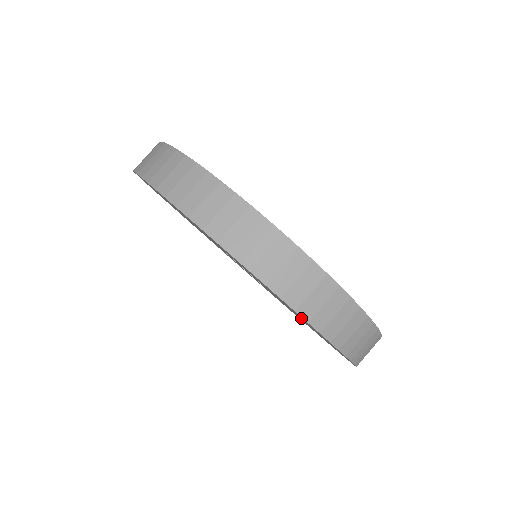
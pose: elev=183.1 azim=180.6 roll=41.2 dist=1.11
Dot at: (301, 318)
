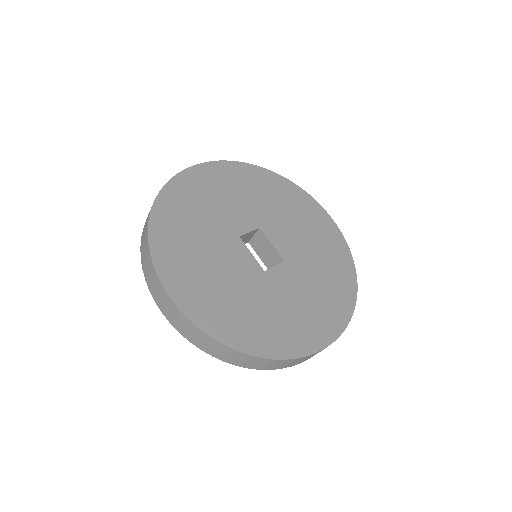
Dot at: occluded
